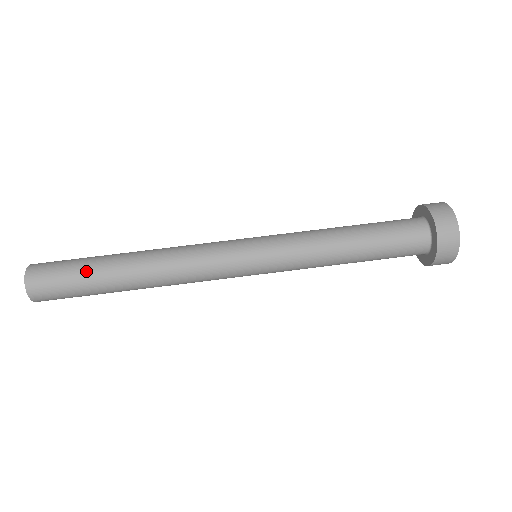
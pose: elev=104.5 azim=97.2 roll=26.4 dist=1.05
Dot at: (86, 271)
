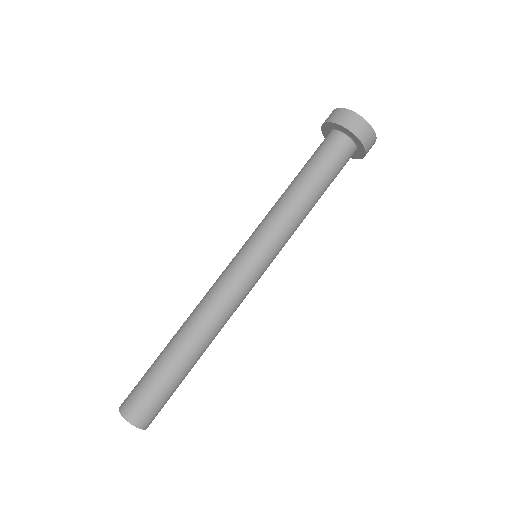
Dot at: (157, 371)
